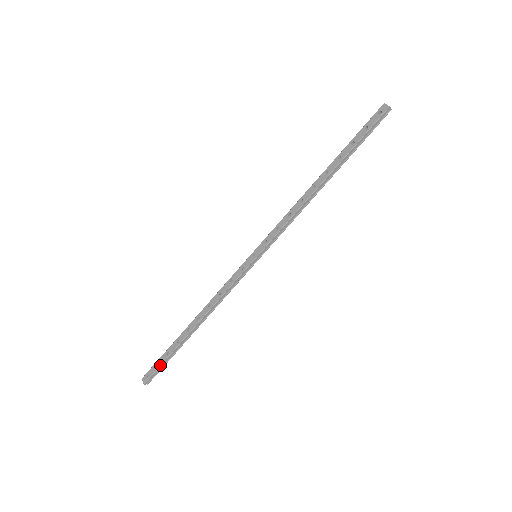
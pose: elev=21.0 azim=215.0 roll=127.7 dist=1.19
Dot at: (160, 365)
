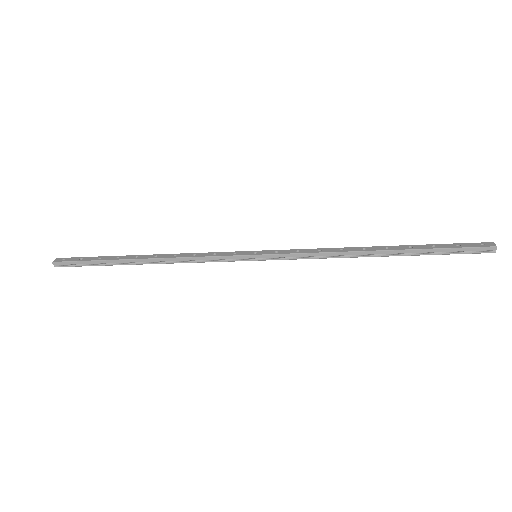
Dot at: (82, 260)
